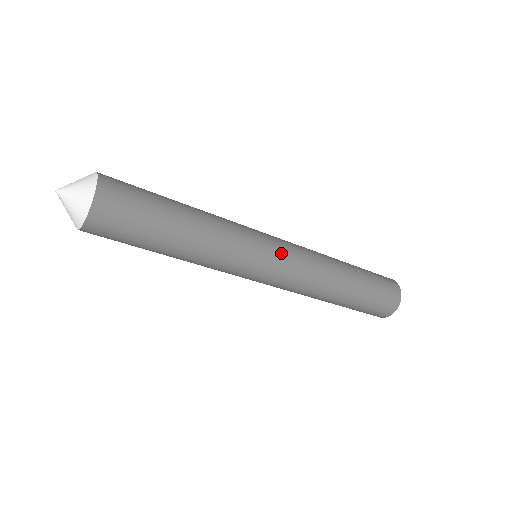
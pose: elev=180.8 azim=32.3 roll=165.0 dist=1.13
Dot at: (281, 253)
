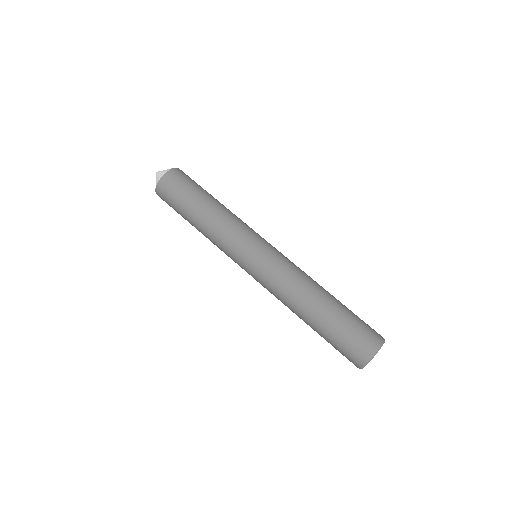
Dot at: (273, 248)
